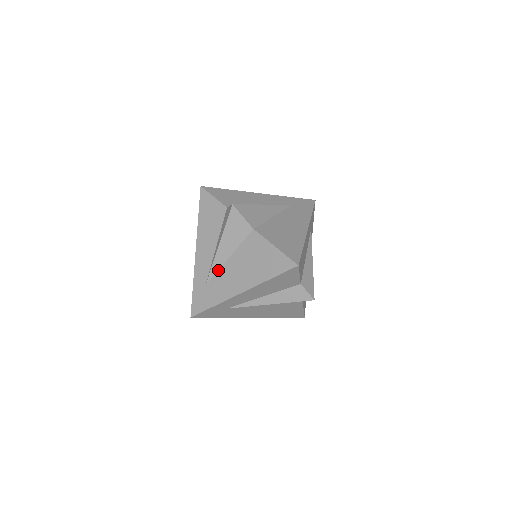
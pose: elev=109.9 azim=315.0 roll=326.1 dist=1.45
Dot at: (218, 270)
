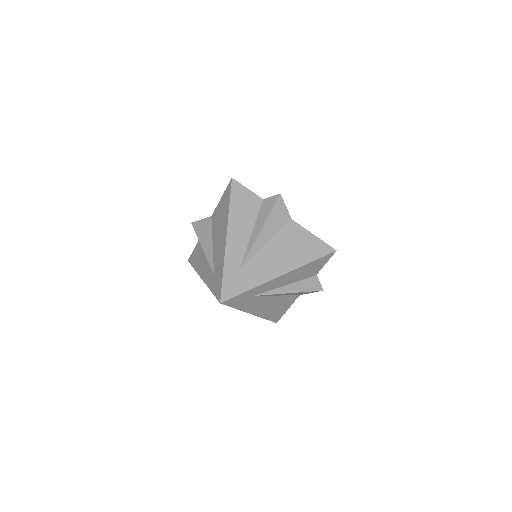
Dot at: (254, 255)
